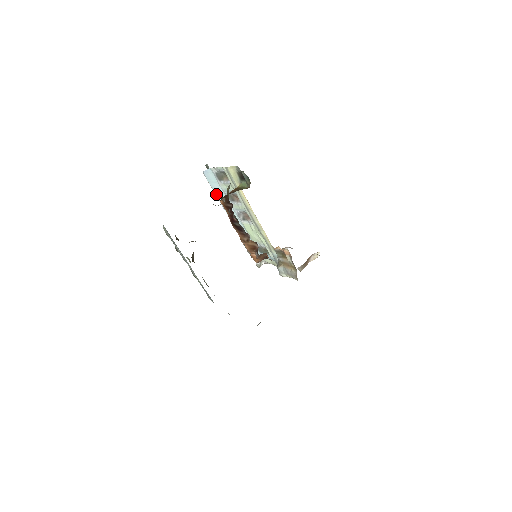
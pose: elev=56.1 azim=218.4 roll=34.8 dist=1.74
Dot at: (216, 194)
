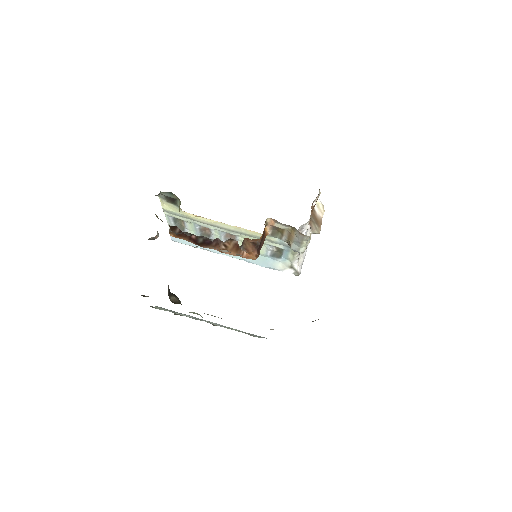
Dot at: (198, 247)
